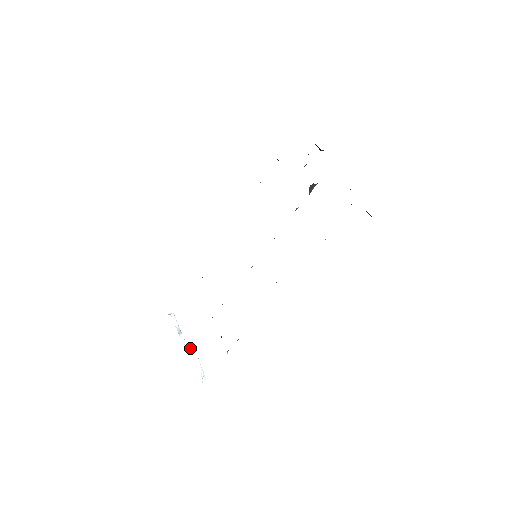
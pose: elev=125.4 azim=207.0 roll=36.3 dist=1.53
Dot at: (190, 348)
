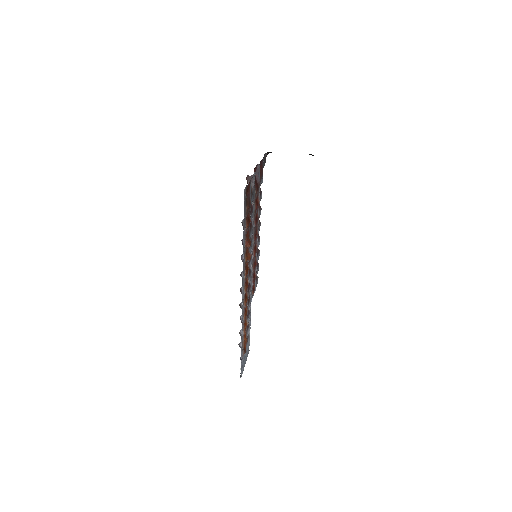
Dot at: occluded
